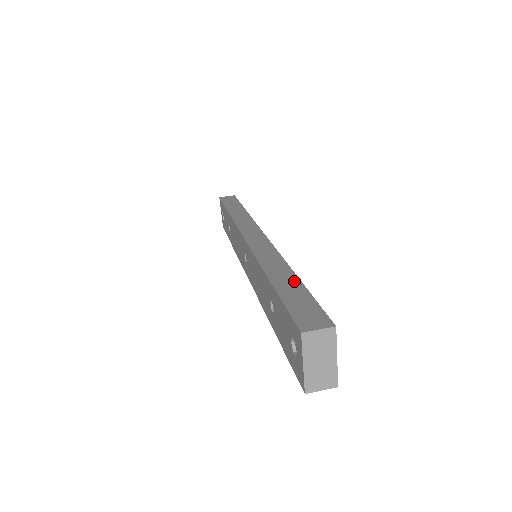
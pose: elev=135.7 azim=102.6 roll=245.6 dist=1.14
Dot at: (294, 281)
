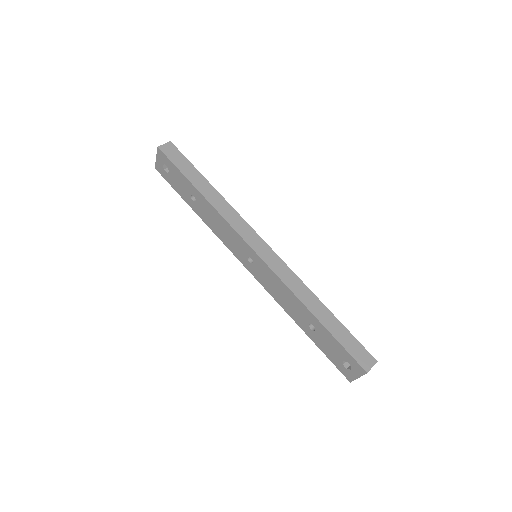
Dot at: (332, 318)
